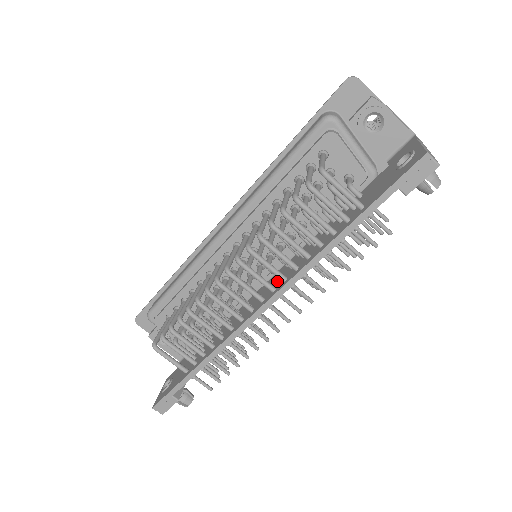
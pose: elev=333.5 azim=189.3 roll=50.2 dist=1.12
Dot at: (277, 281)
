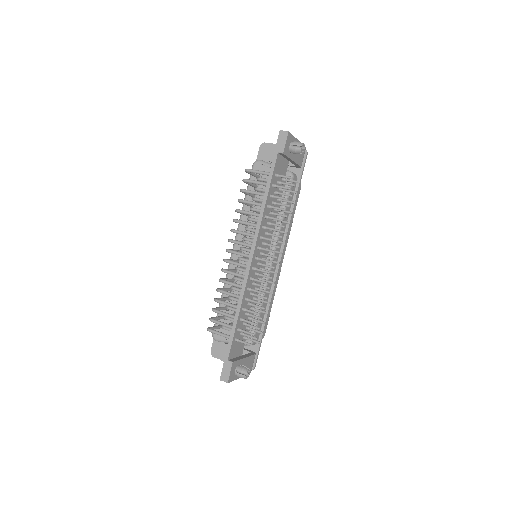
Dot at: occluded
